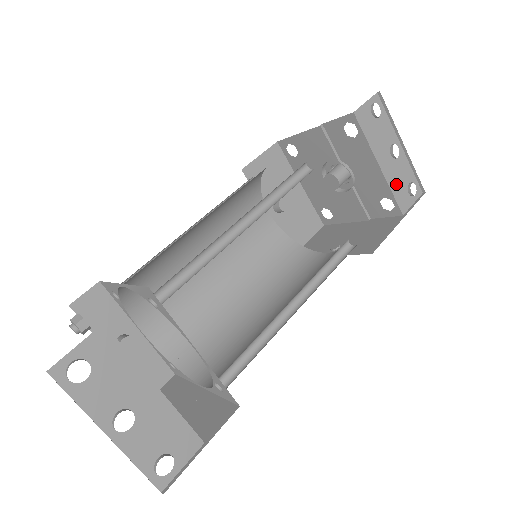
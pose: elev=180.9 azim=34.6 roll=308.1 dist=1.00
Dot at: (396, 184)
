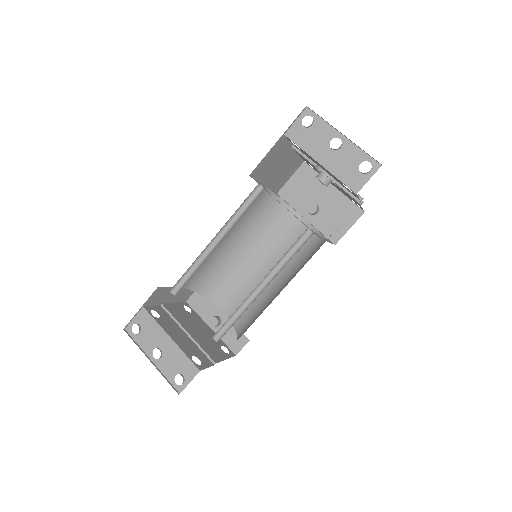
Dot at: (343, 170)
